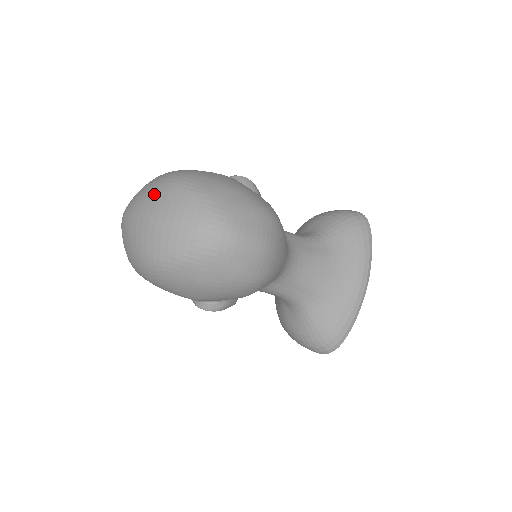
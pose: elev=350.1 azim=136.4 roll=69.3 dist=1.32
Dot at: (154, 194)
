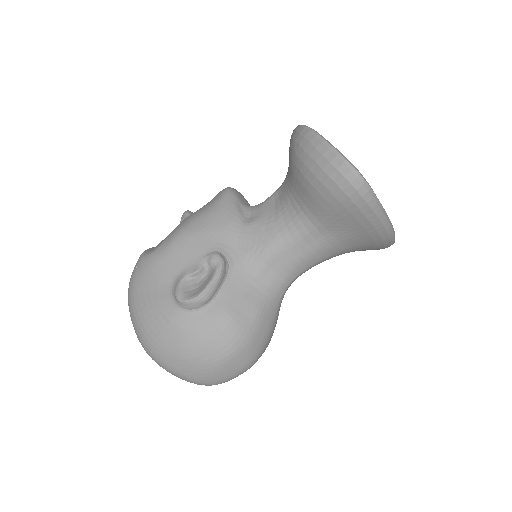
Dot at: occluded
